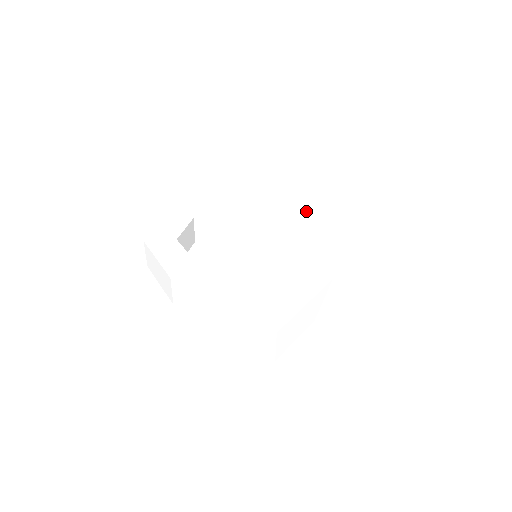
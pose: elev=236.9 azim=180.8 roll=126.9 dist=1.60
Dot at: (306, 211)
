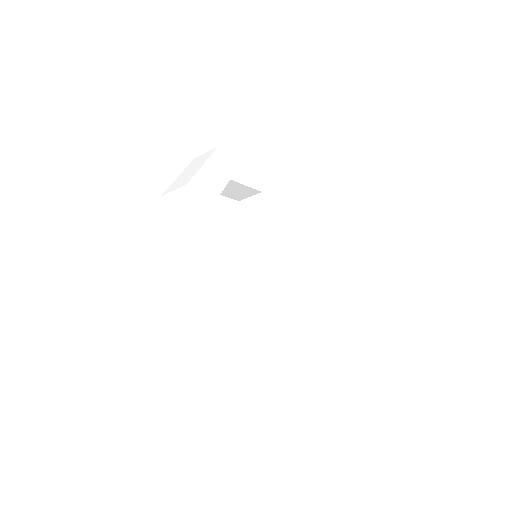
Dot at: (275, 184)
